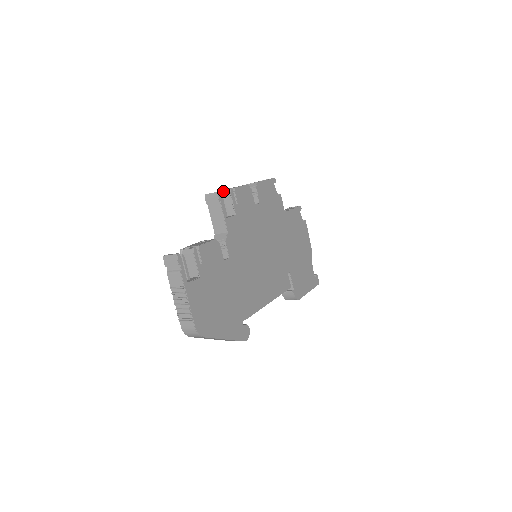
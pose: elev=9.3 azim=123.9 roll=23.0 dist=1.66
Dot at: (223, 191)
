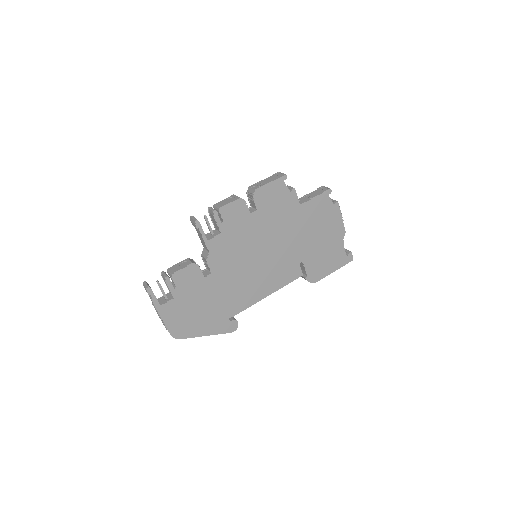
Dot at: (210, 210)
